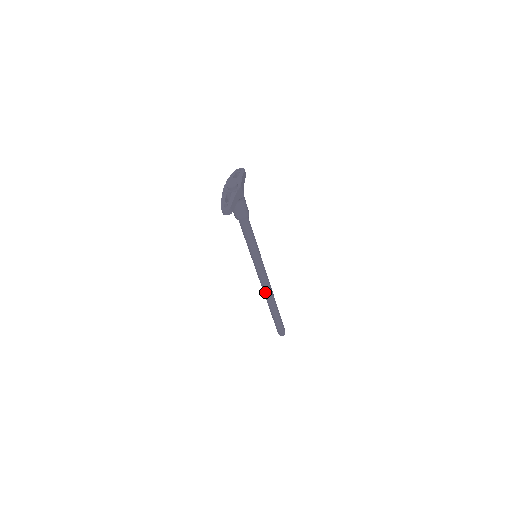
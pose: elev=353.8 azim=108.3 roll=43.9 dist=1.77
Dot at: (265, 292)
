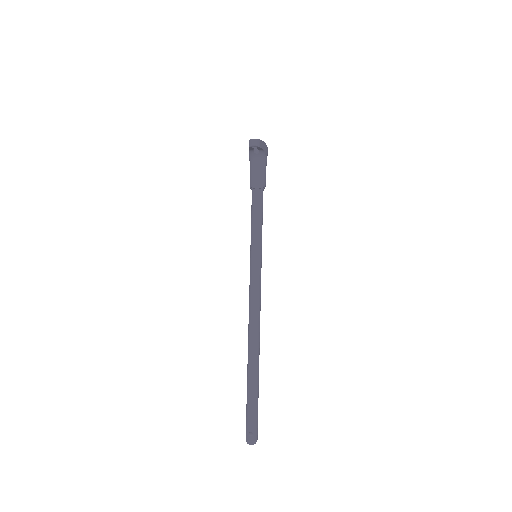
Dot at: (252, 324)
